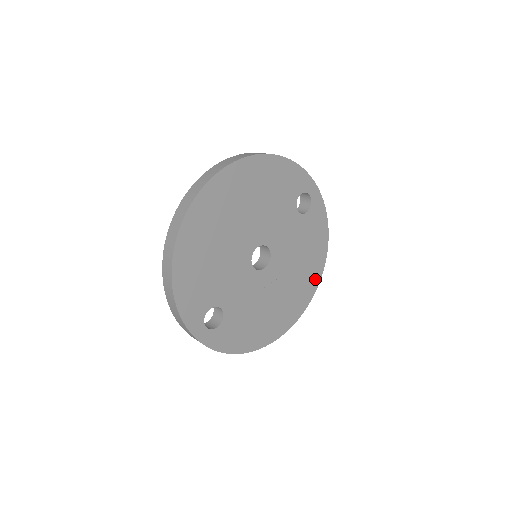
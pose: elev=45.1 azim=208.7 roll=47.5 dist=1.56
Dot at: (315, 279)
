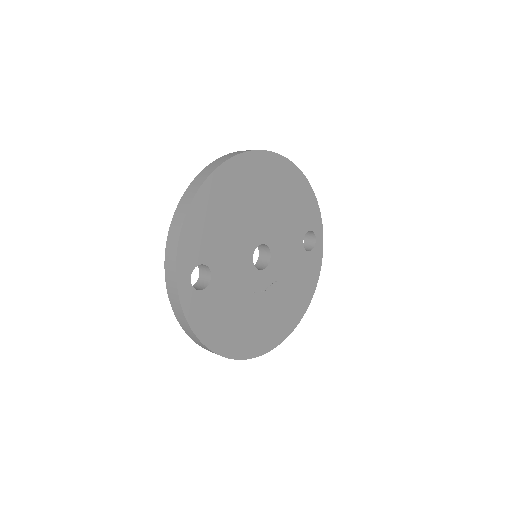
Dot at: (290, 325)
